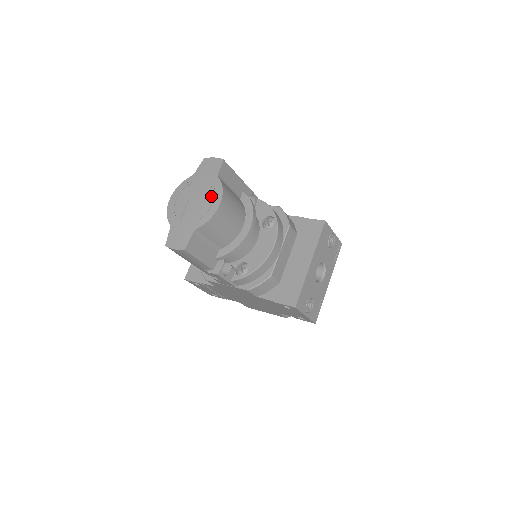
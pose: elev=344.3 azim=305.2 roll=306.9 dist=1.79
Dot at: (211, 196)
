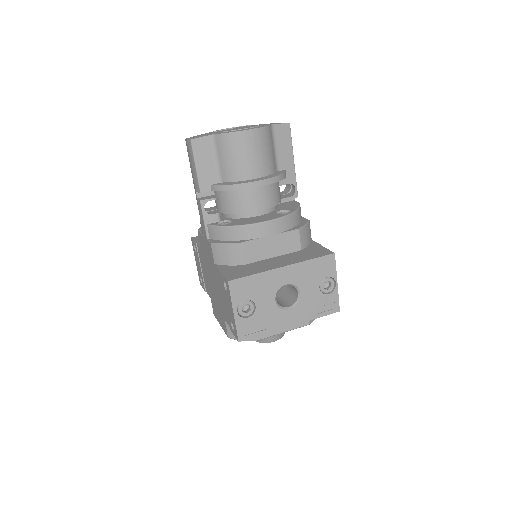
Dot at: (251, 127)
